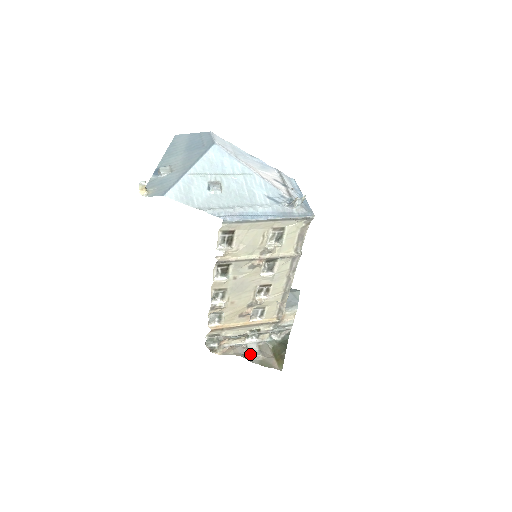
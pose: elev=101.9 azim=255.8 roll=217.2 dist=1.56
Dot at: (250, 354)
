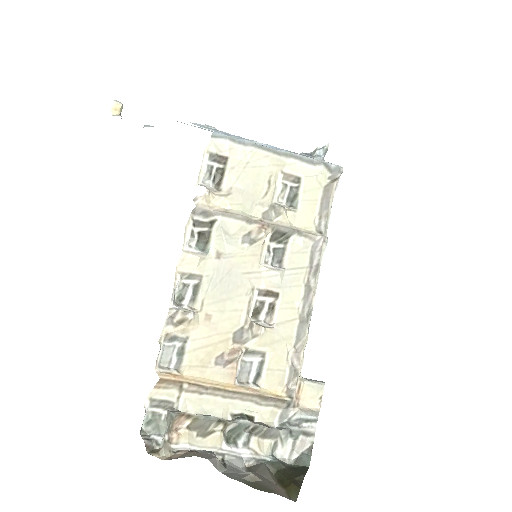
Dot at: (228, 471)
